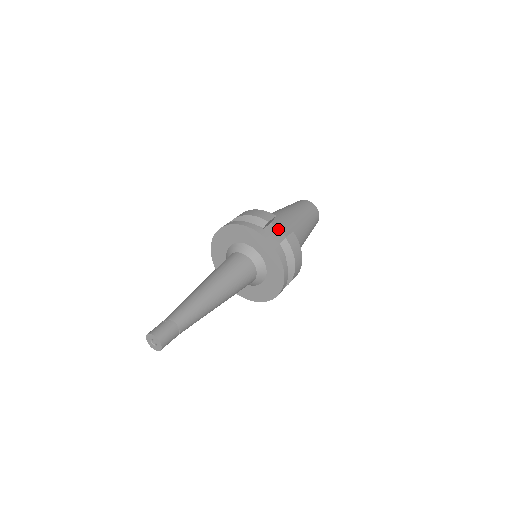
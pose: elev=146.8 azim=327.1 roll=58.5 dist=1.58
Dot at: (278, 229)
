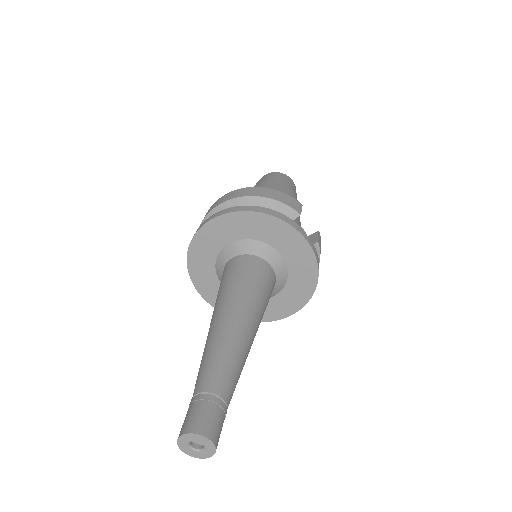
Dot at: occluded
